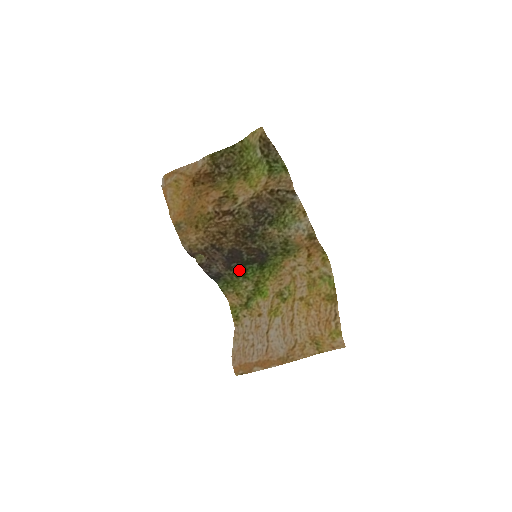
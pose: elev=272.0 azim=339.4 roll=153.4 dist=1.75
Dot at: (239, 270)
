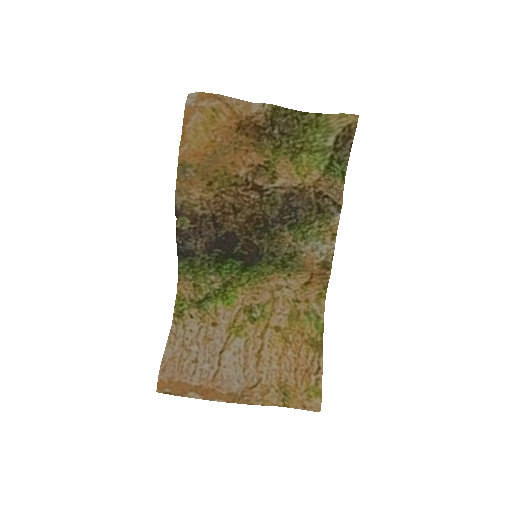
Dot at: (218, 259)
